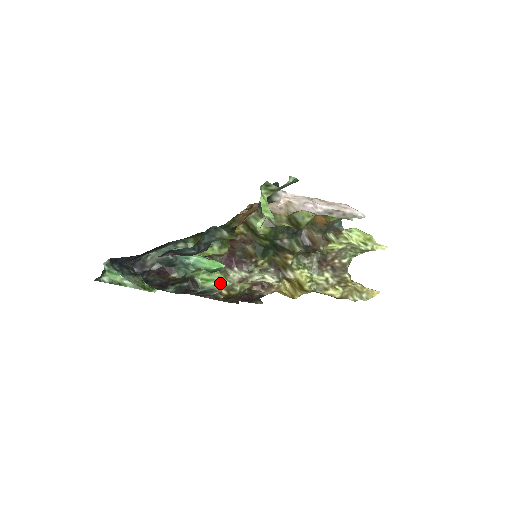
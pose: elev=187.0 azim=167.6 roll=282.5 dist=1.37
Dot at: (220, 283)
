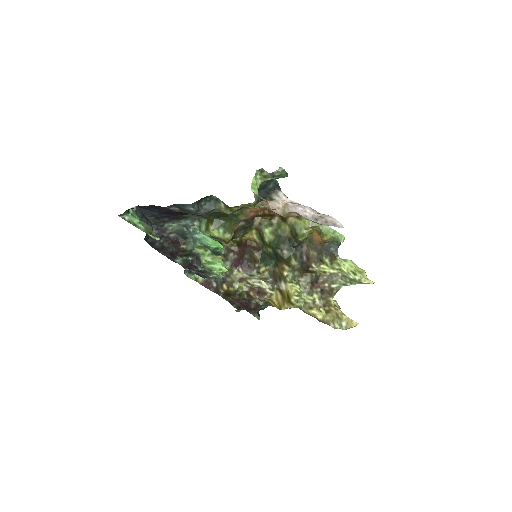
Dot at: (218, 267)
